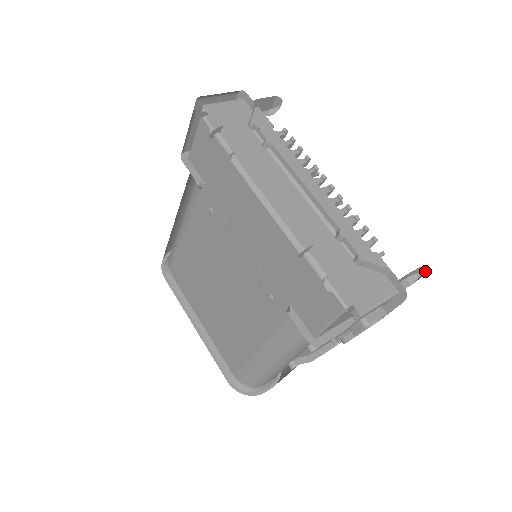
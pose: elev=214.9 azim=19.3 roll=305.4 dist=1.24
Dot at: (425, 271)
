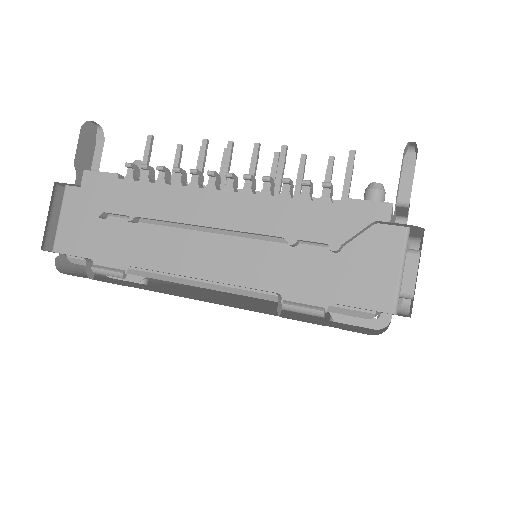
Dot at: (414, 142)
